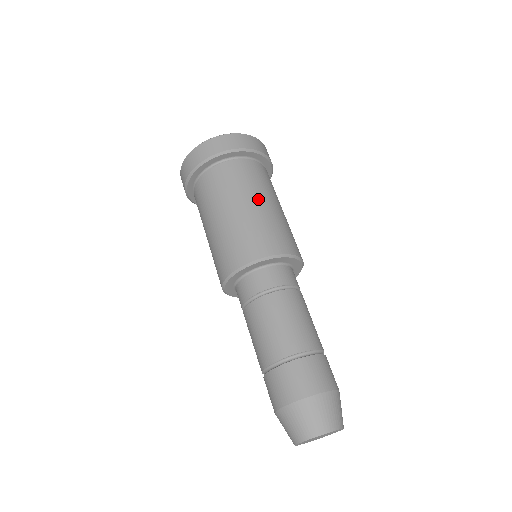
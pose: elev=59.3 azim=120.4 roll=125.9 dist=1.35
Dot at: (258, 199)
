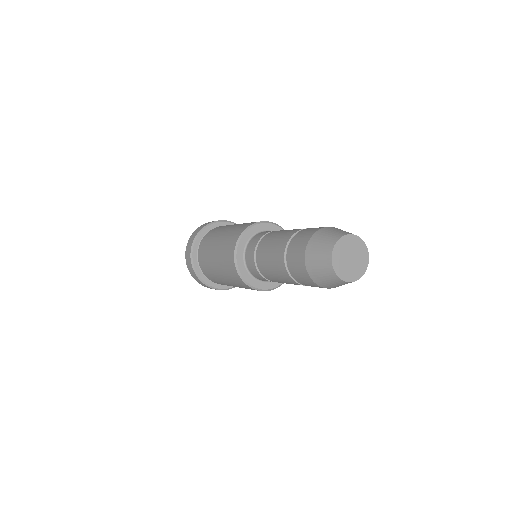
Dot at: occluded
